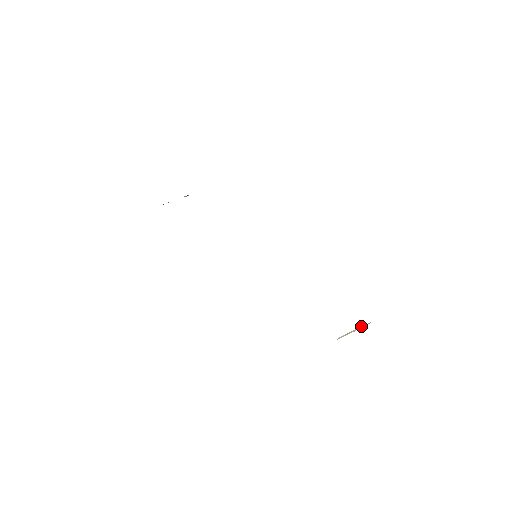
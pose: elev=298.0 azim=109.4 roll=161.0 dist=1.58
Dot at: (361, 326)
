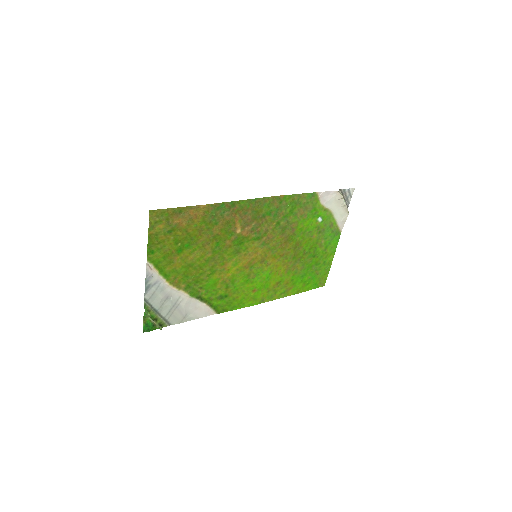
Dot at: (345, 205)
